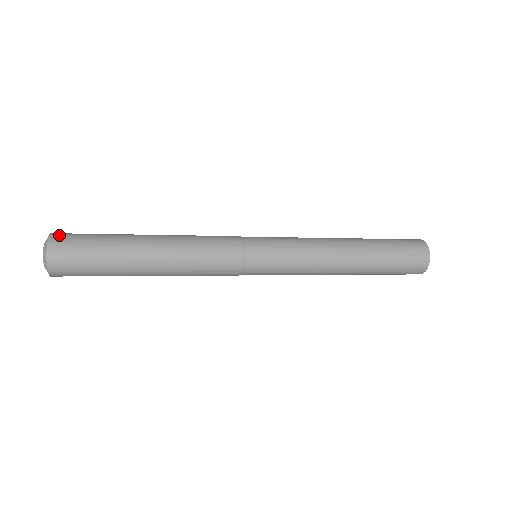
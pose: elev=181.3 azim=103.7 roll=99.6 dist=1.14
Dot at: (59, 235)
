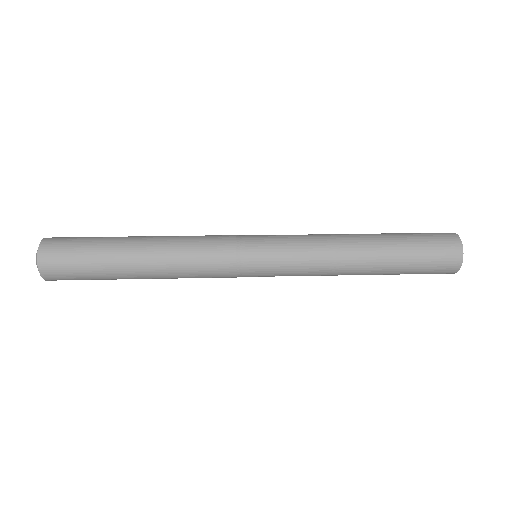
Dot at: (53, 238)
